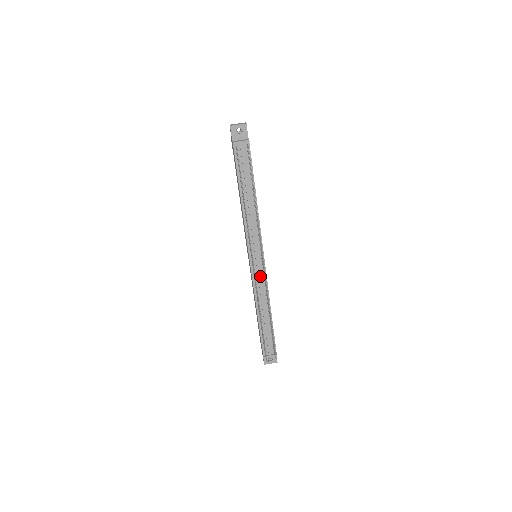
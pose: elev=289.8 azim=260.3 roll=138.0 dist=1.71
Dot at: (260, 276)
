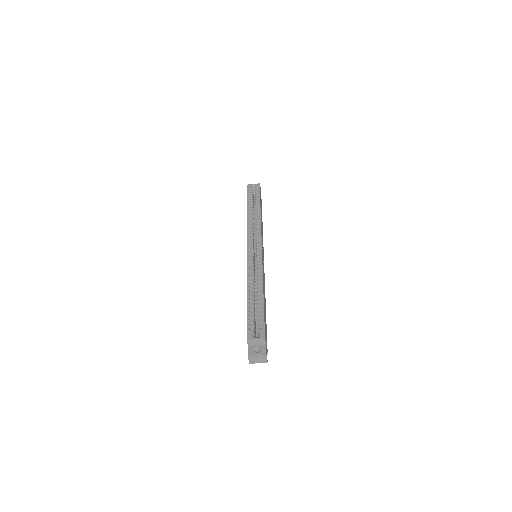
Dot at: occluded
